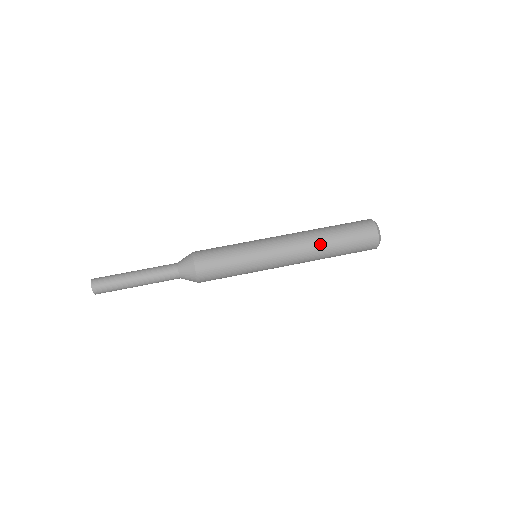
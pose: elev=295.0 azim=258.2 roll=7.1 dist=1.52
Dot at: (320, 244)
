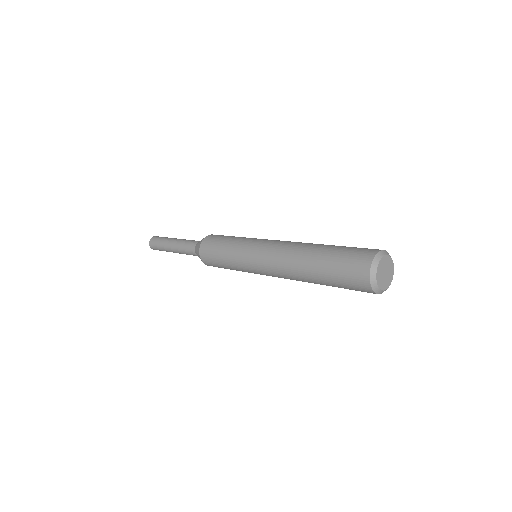
Dot at: (301, 258)
